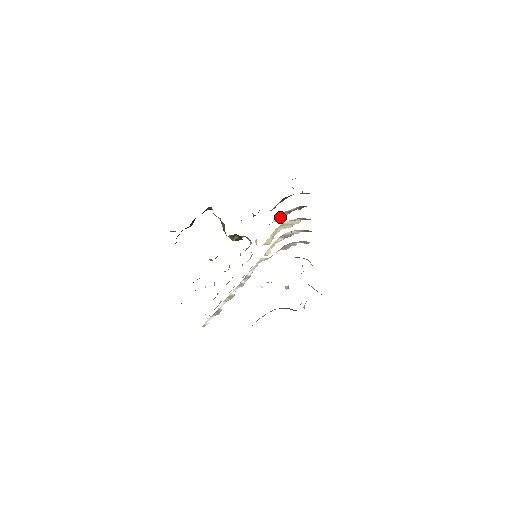
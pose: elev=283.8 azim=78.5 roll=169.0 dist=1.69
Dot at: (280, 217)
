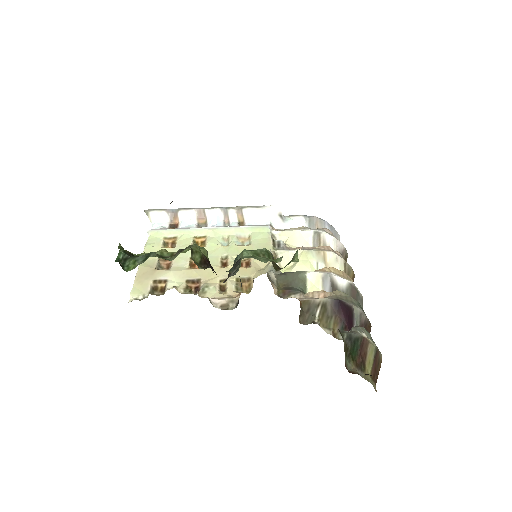
Dot at: (318, 281)
